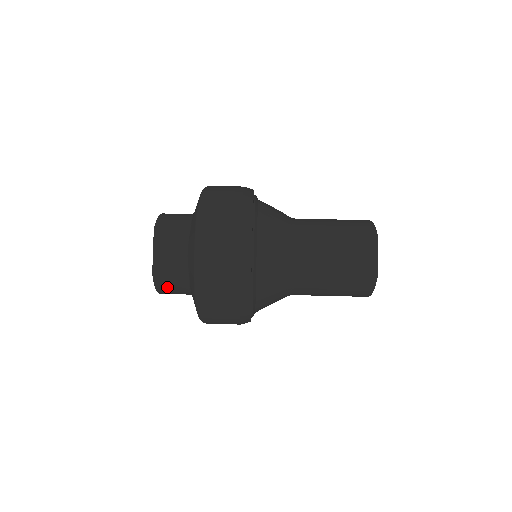
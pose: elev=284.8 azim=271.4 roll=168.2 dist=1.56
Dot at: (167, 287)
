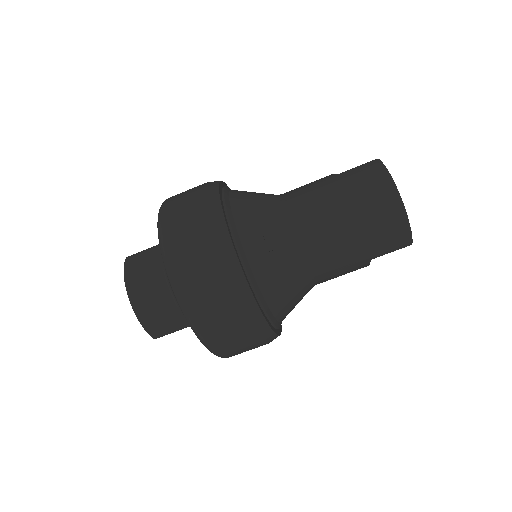
Dot at: occluded
